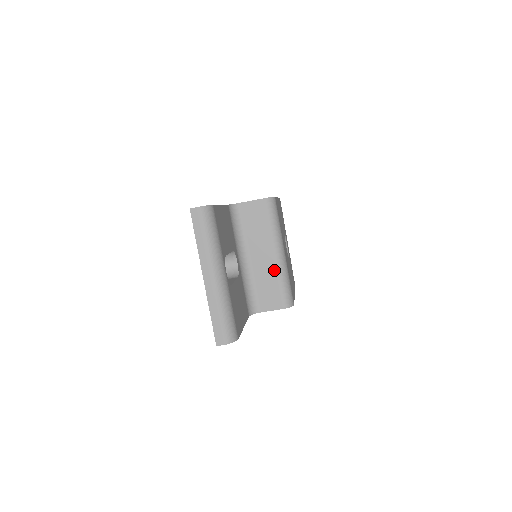
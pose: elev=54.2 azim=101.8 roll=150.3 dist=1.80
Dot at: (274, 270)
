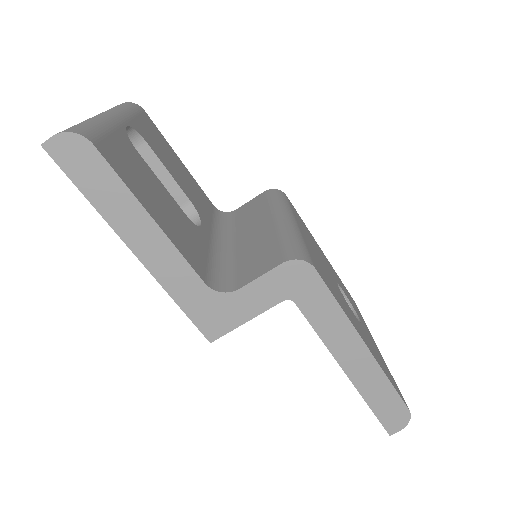
Dot at: (270, 232)
